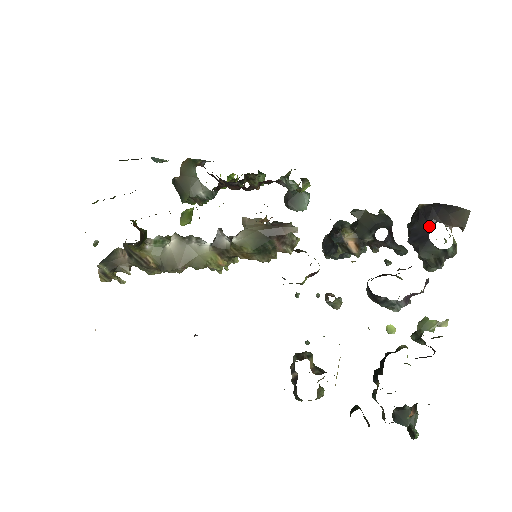
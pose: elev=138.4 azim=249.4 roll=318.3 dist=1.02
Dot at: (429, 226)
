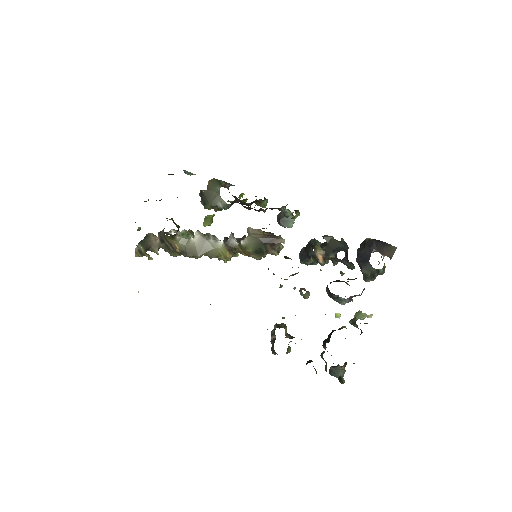
Dot at: occluded
